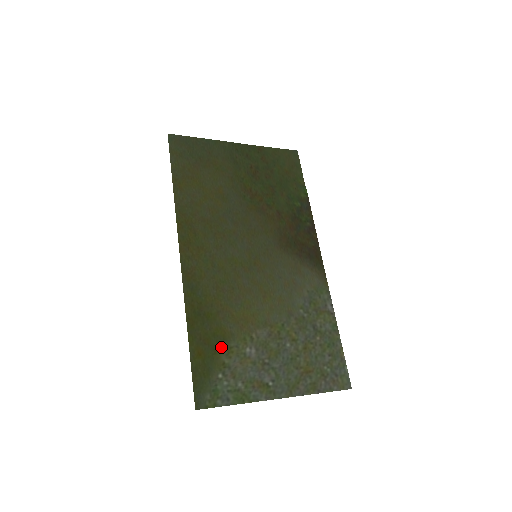
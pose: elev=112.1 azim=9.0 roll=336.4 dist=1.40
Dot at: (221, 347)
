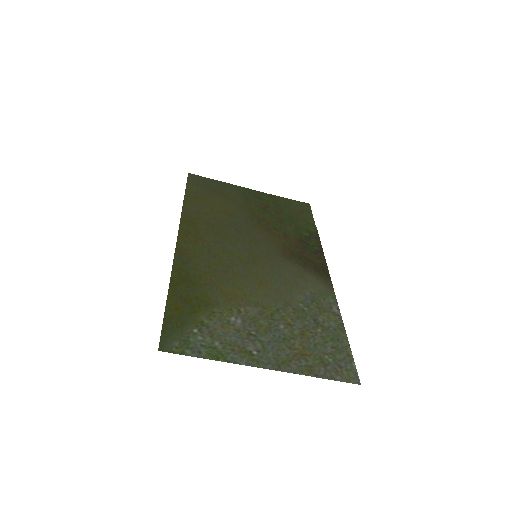
Dot at: (202, 309)
